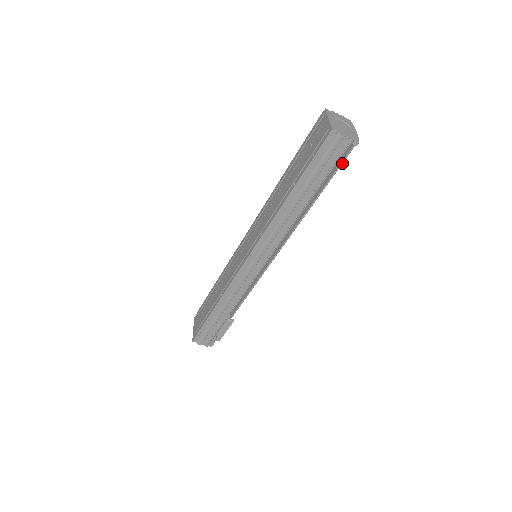
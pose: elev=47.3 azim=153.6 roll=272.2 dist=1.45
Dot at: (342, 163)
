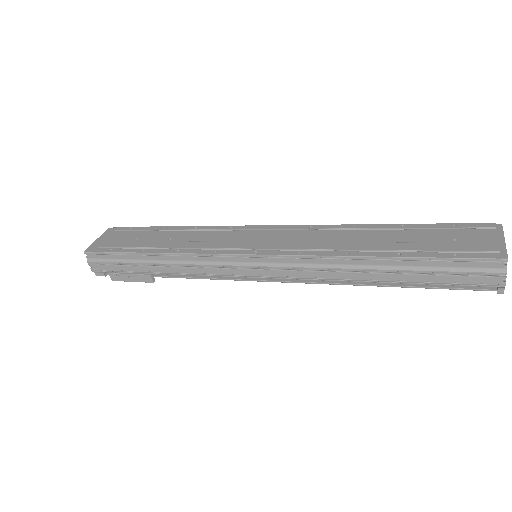
Dot at: (461, 289)
